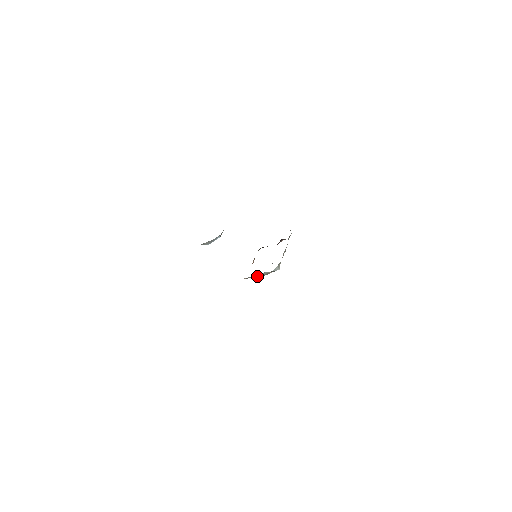
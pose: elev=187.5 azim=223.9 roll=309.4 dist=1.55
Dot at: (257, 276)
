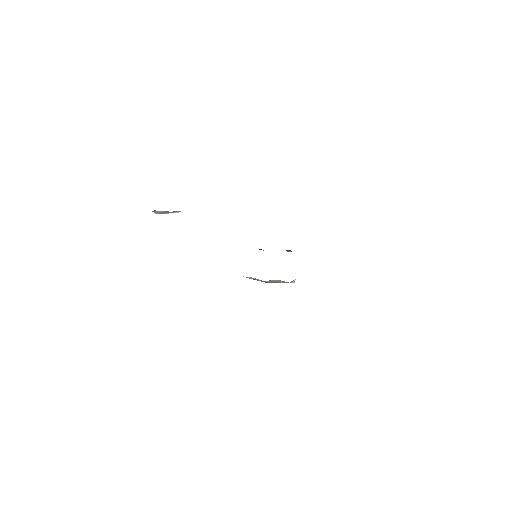
Dot at: occluded
